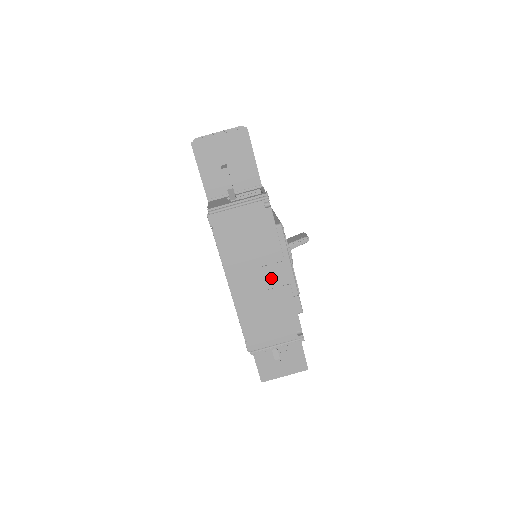
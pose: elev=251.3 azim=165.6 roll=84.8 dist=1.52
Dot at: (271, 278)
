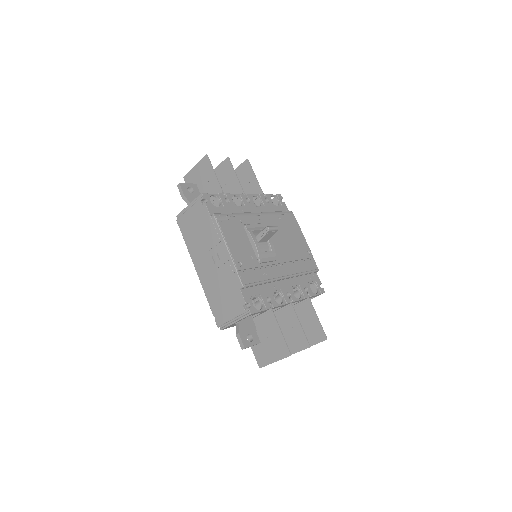
Dot at: (217, 259)
